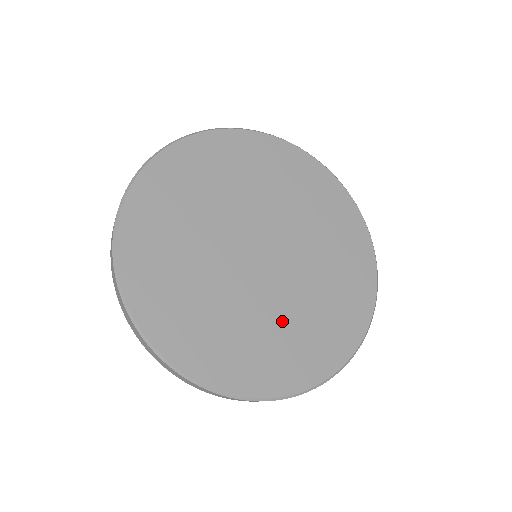
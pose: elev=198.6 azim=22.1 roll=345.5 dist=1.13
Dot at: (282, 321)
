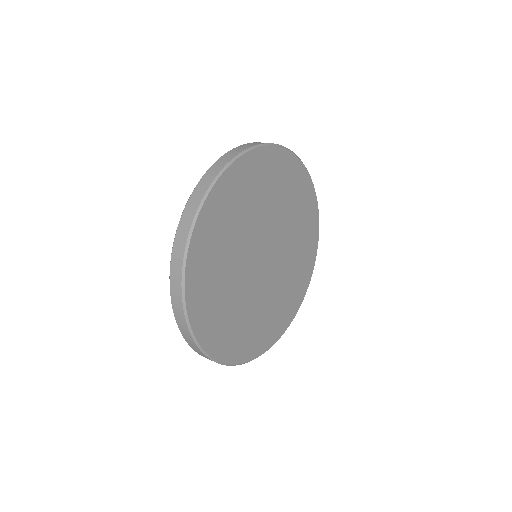
Dot at: (276, 297)
